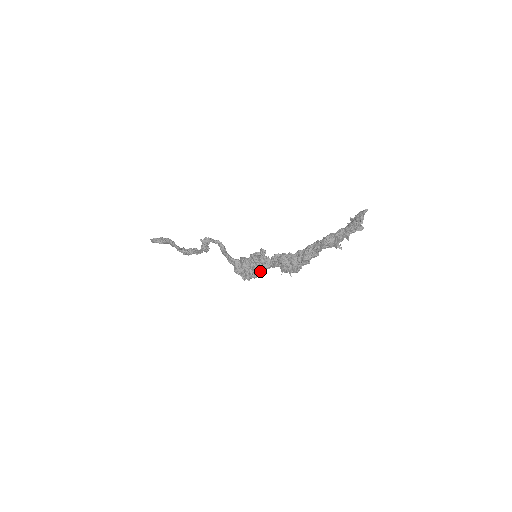
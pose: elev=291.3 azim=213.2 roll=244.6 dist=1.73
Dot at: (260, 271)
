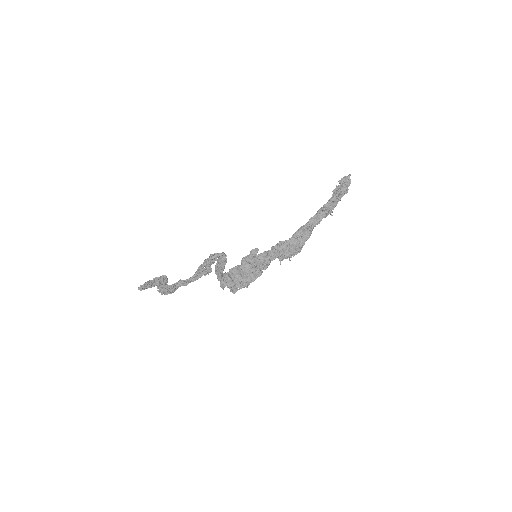
Dot at: (260, 270)
